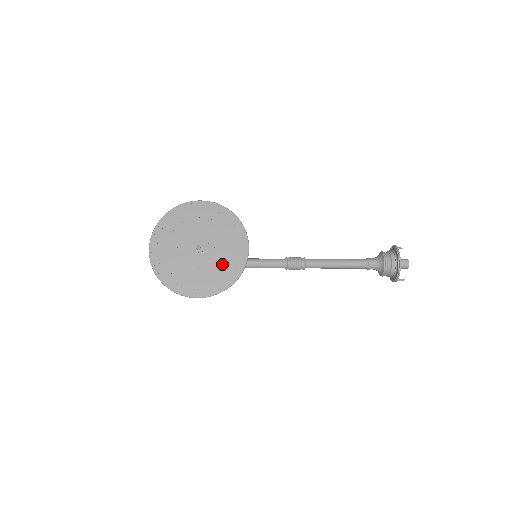
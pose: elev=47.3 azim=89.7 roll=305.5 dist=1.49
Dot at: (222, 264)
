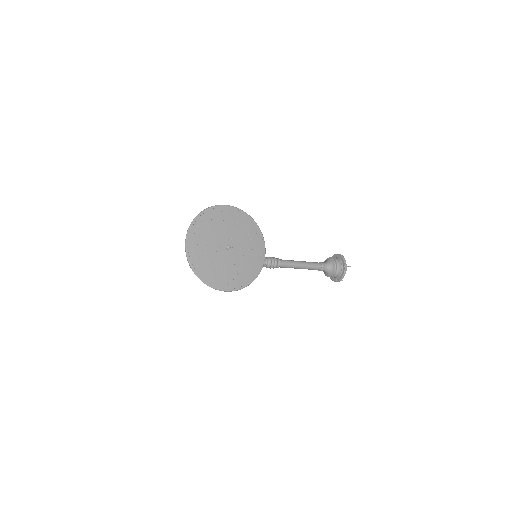
Dot at: (246, 263)
